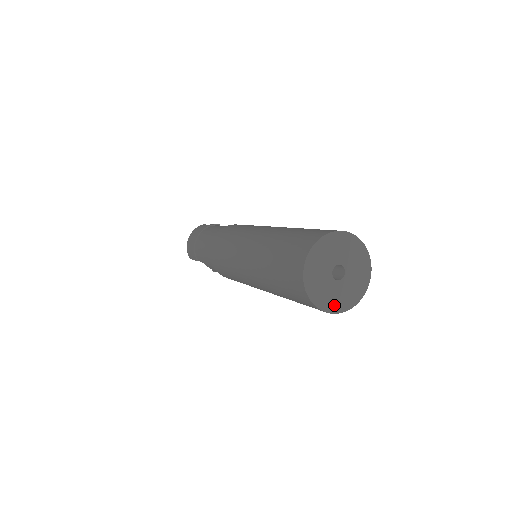
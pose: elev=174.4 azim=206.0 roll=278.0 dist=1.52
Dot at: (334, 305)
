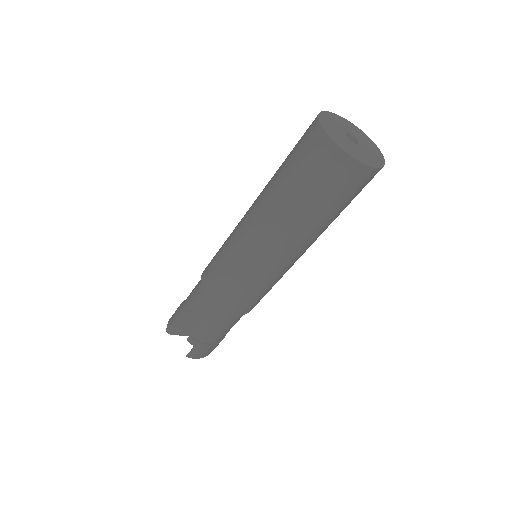
Dot at: (344, 147)
